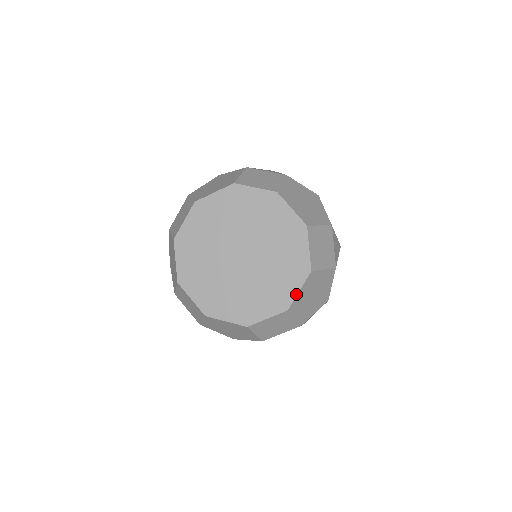
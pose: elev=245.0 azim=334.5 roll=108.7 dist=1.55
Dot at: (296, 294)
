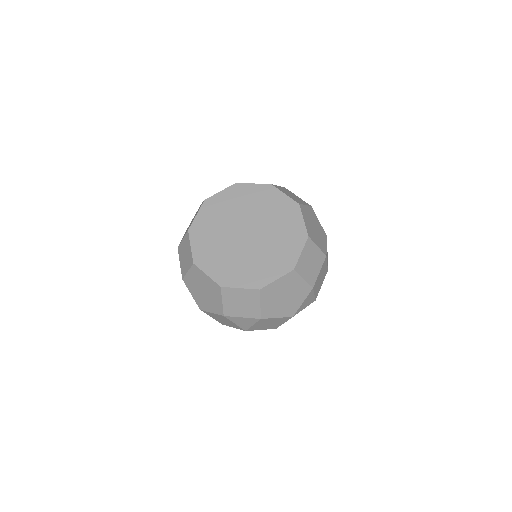
Dot at: (304, 223)
